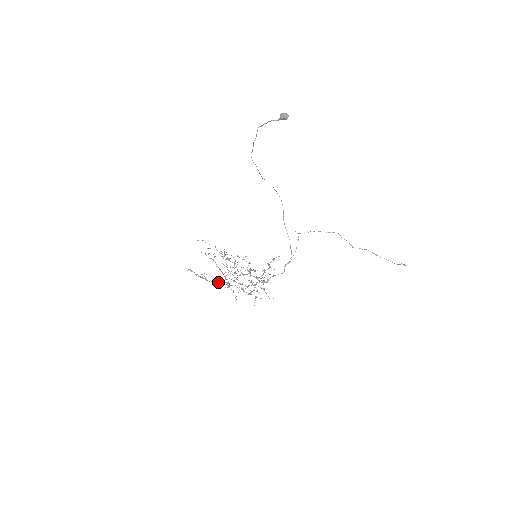
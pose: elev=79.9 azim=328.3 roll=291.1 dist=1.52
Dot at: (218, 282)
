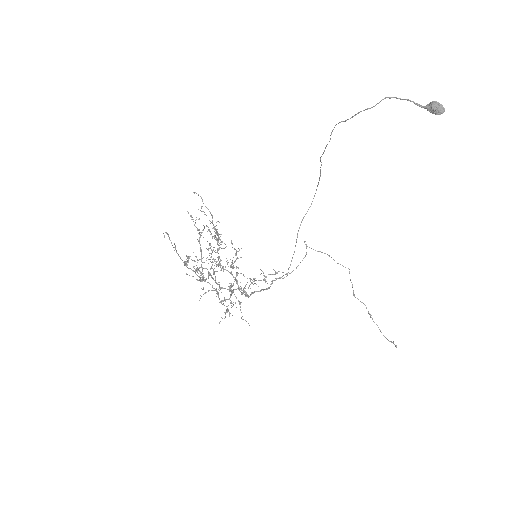
Dot at: occluded
